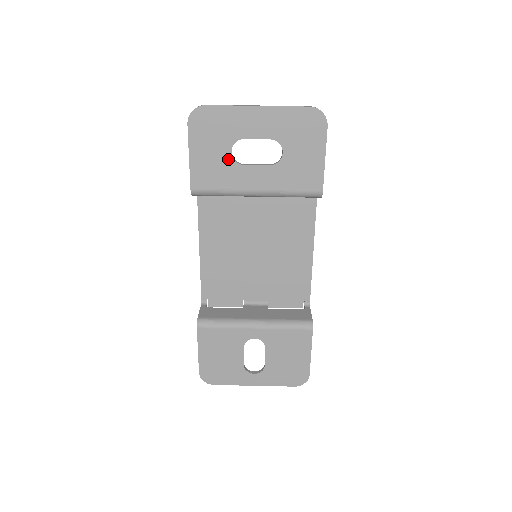
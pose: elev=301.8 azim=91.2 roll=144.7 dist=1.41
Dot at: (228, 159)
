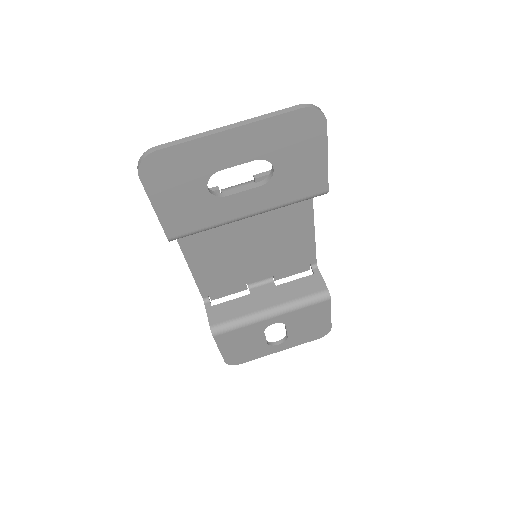
Dot at: (205, 197)
